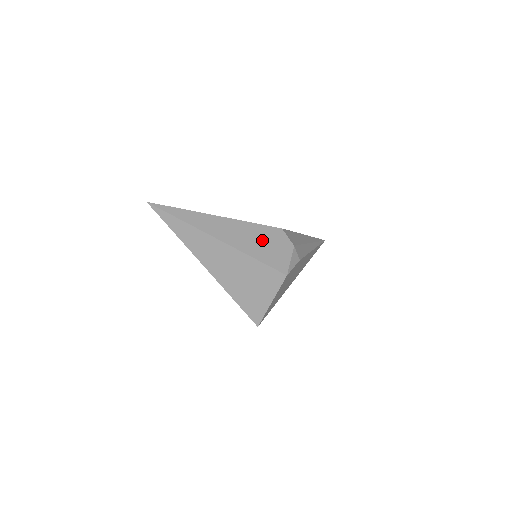
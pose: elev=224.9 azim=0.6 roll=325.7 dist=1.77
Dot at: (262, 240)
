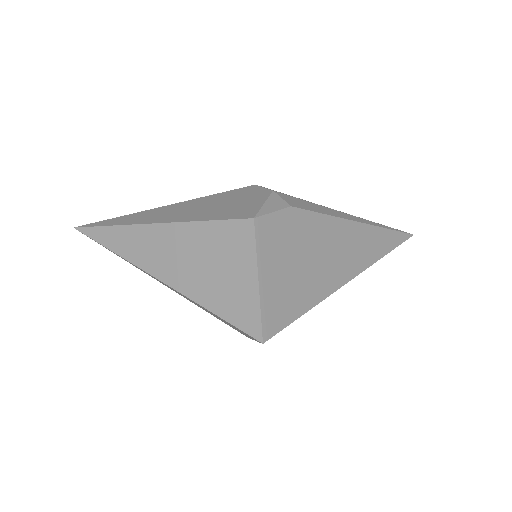
Dot at: (219, 203)
